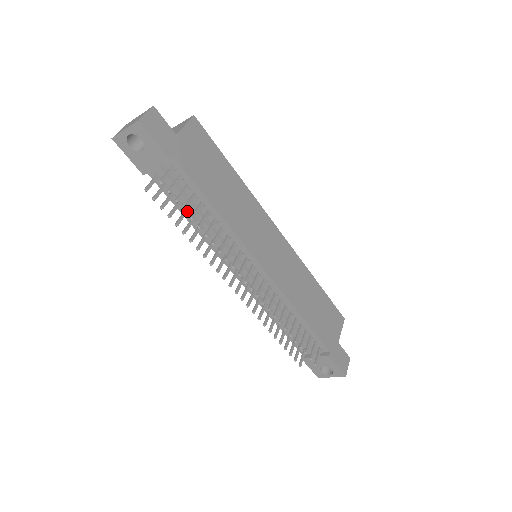
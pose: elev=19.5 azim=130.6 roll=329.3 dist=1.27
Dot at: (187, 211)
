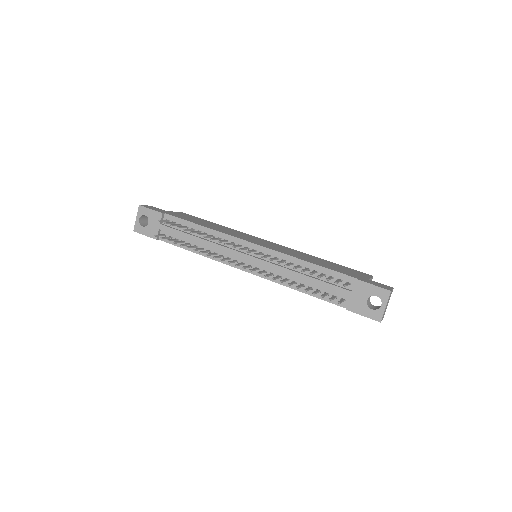
Dot at: (189, 244)
